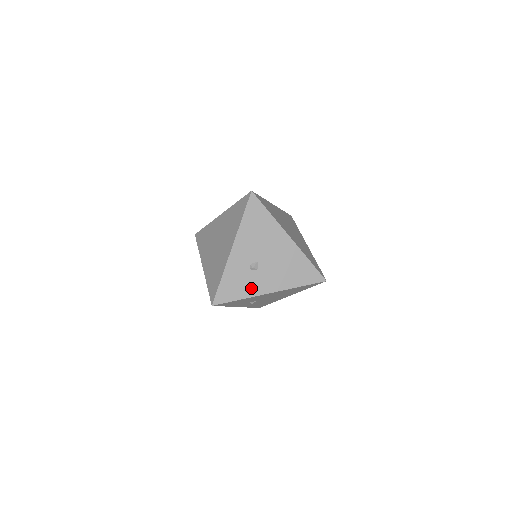
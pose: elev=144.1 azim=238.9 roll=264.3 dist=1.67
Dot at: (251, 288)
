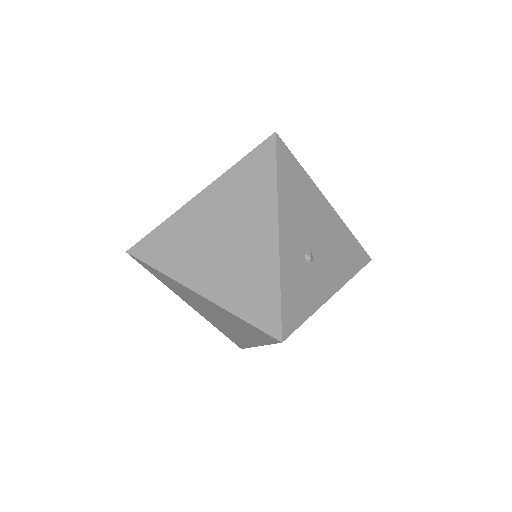
Dot at: (315, 293)
